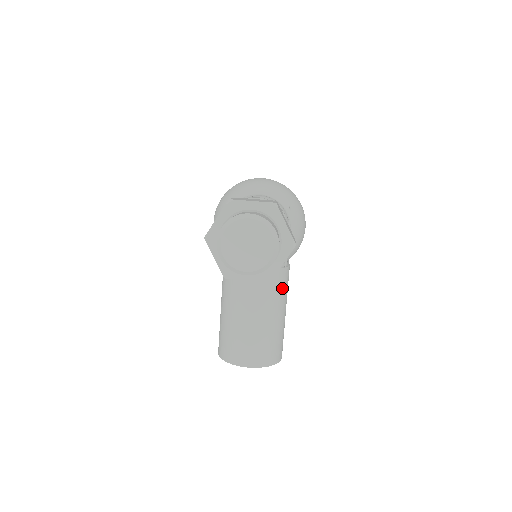
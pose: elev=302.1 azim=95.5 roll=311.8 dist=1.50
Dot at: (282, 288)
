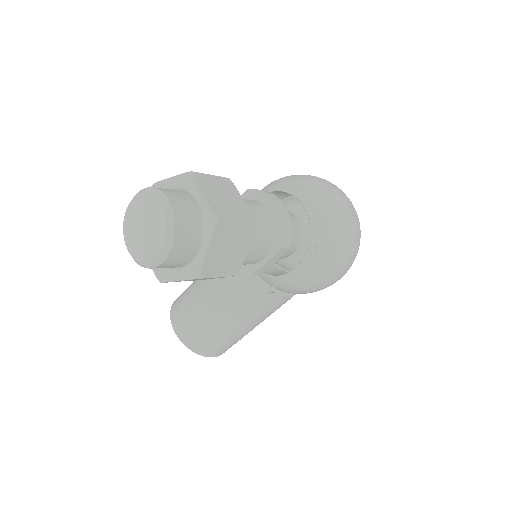
Dot at: (254, 307)
